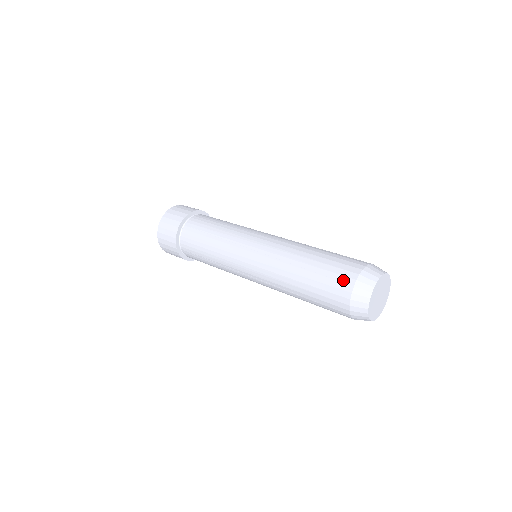
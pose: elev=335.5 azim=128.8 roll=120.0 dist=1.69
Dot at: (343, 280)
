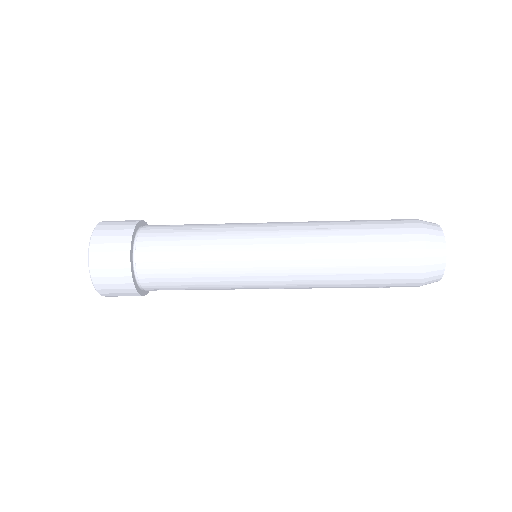
Dot at: (407, 226)
